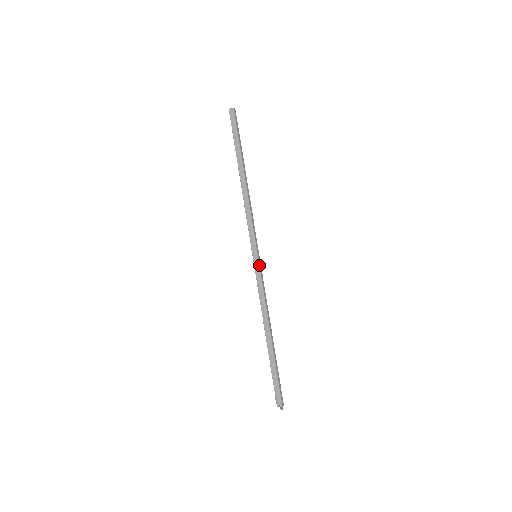
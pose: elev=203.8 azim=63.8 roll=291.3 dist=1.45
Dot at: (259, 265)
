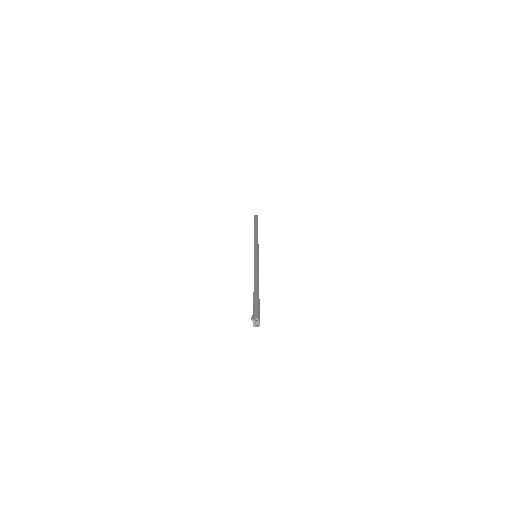
Dot at: (258, 257)
